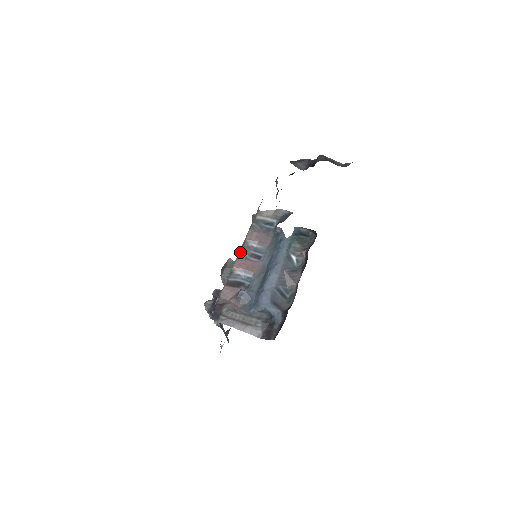
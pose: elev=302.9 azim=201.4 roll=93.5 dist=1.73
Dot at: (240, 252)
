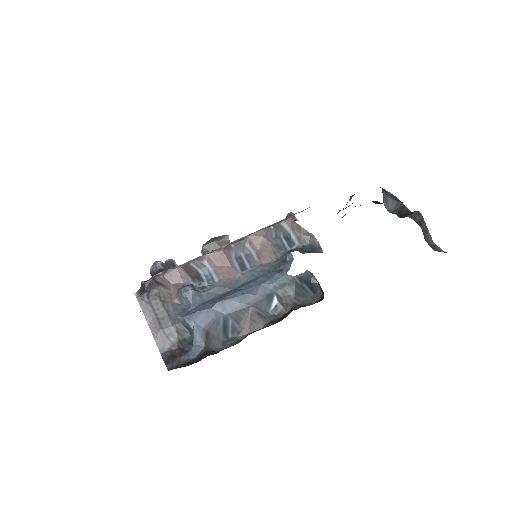
Dot at: (229, 245)
